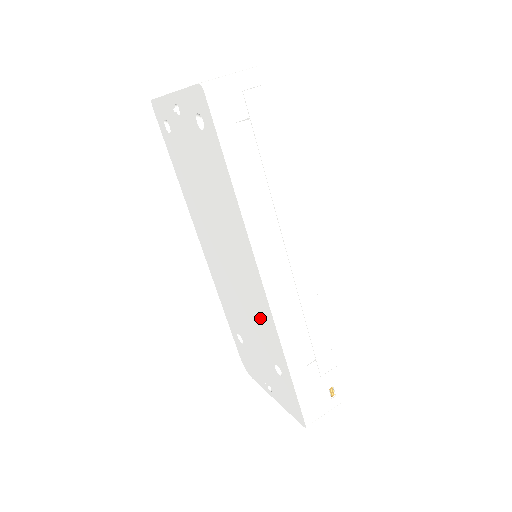
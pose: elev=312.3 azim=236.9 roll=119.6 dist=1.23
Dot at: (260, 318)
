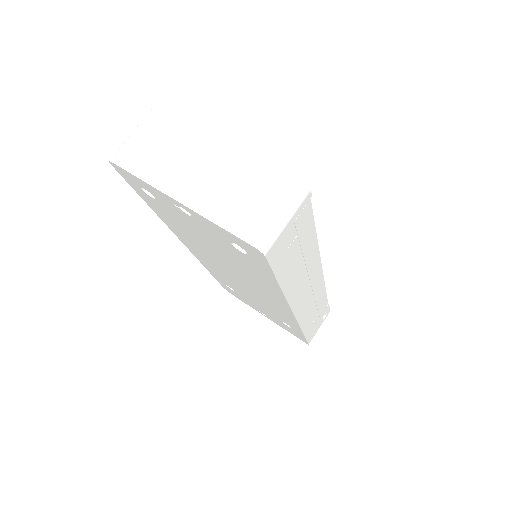
Dot at: (276, 311)
